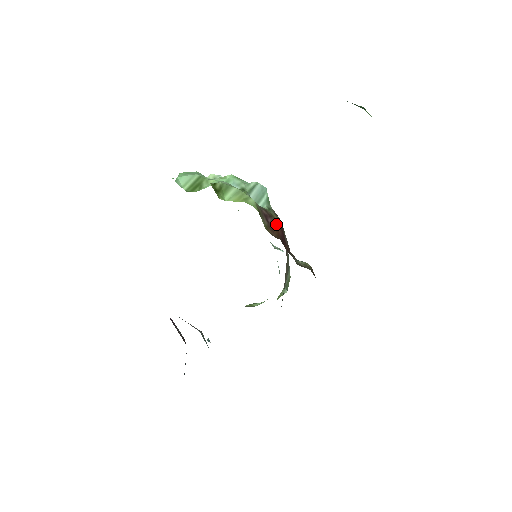
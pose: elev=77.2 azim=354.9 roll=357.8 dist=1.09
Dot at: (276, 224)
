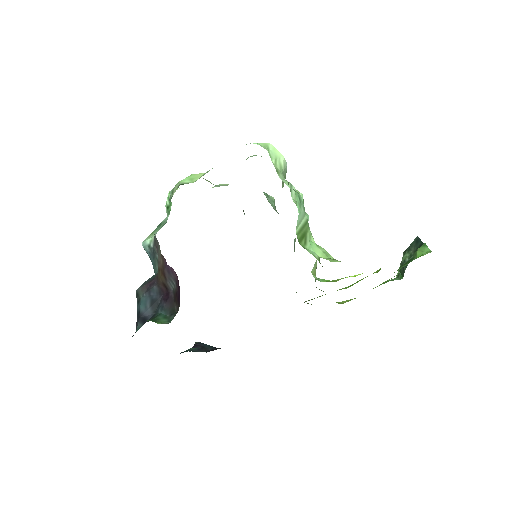
Dot at: occluded
